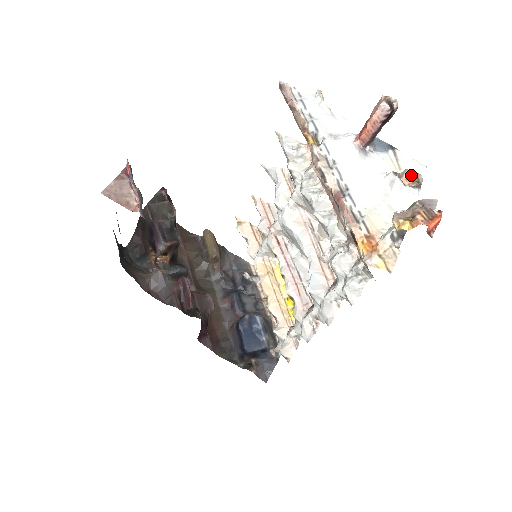
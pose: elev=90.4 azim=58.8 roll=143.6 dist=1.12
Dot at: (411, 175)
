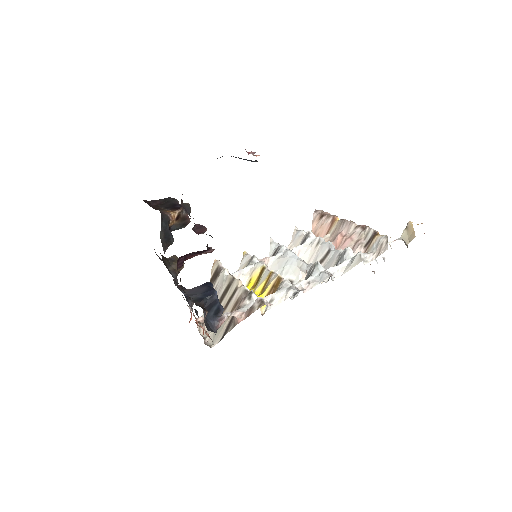
Dot at: occluded
